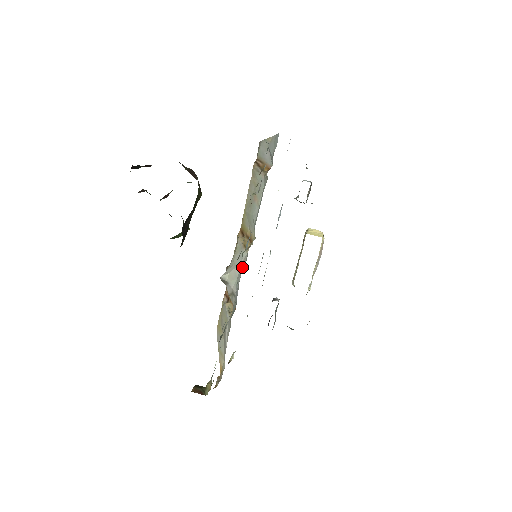
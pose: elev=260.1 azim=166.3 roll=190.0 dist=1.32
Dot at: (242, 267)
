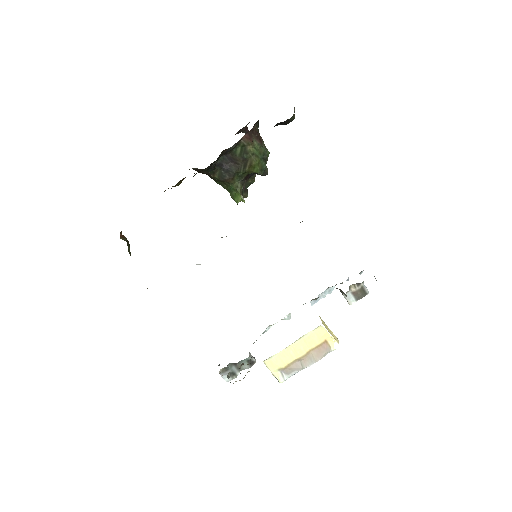
Dot at: occluded
